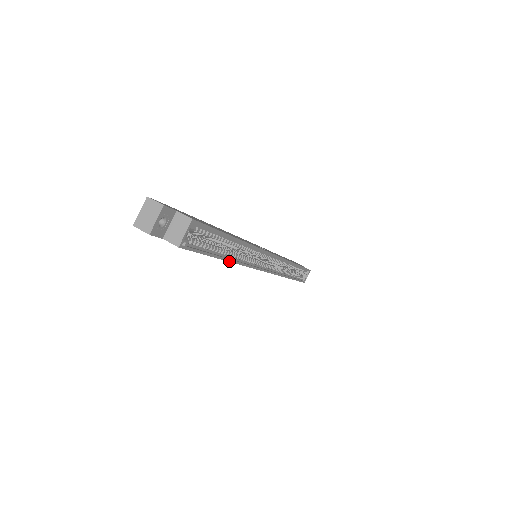
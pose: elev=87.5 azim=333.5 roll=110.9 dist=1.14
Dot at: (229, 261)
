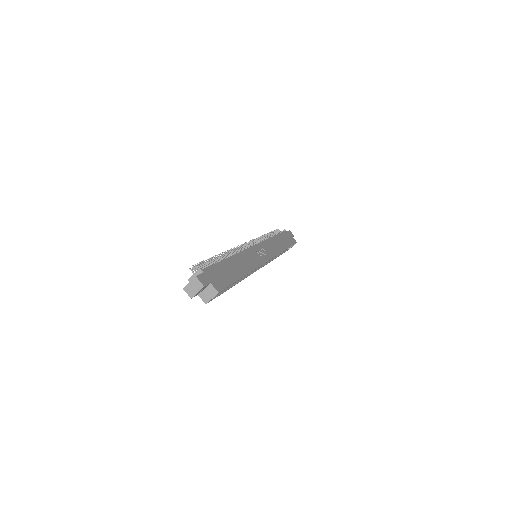
Dot at: occluded
